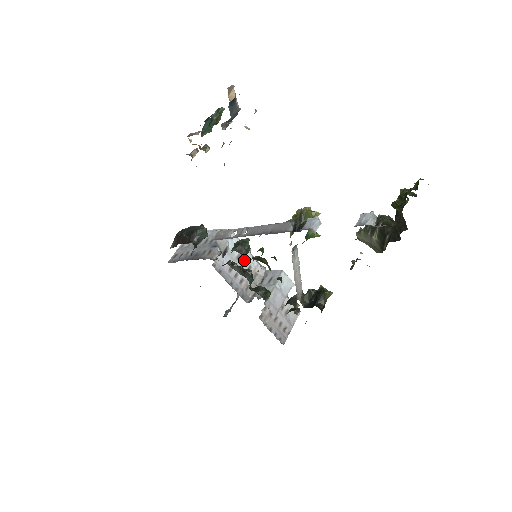
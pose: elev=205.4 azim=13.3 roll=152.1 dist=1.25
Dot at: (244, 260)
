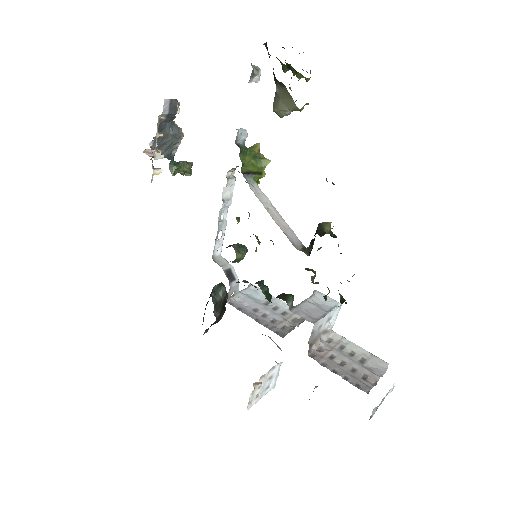
Dot at: (275, 307)
